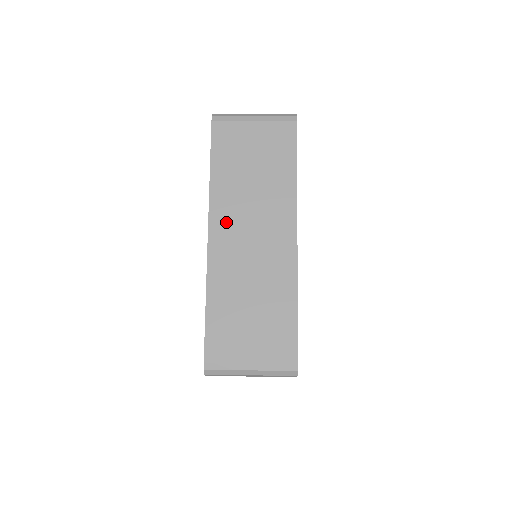
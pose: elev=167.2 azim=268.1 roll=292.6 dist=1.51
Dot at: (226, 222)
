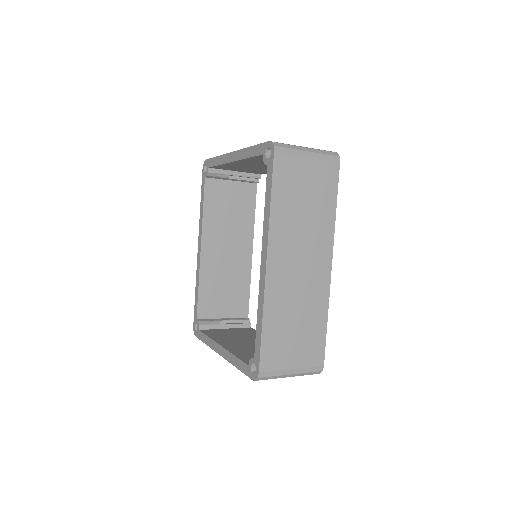
Dot at: (281, 251)
